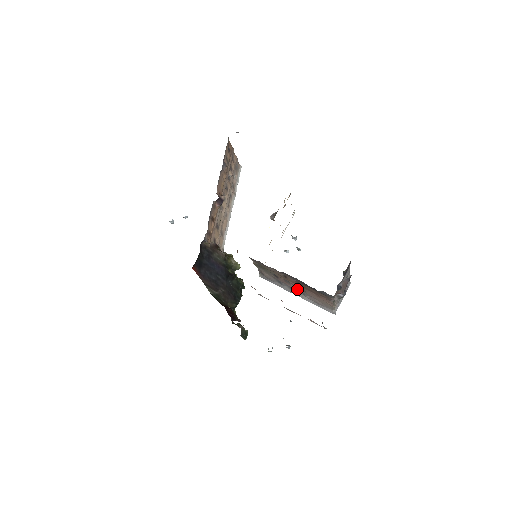
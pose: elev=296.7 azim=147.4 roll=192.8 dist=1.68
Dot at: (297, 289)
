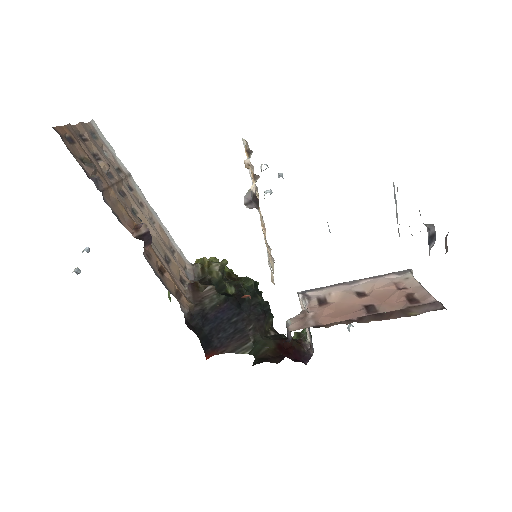
Dot at: occluded
